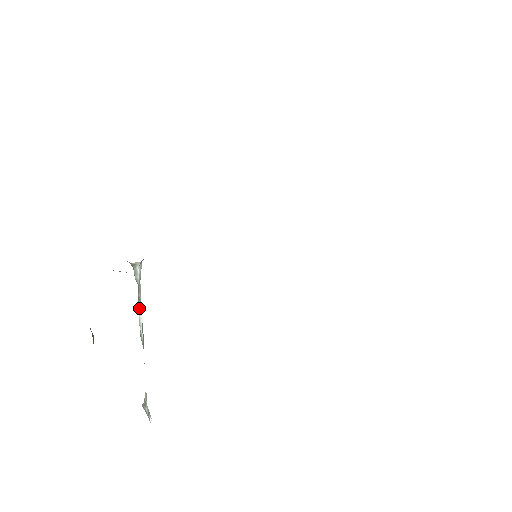
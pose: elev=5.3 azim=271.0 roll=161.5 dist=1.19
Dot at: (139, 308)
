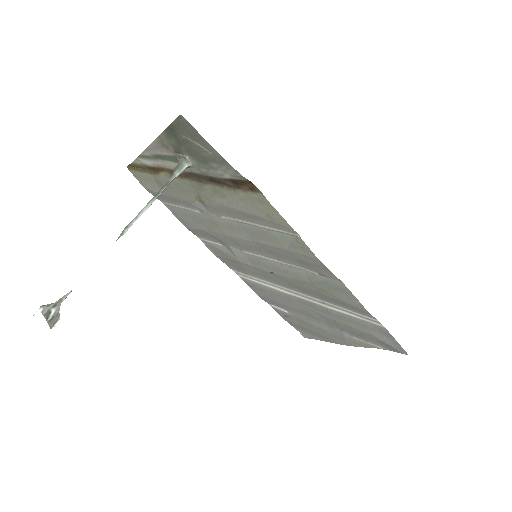
Dot at: (151, 200)
